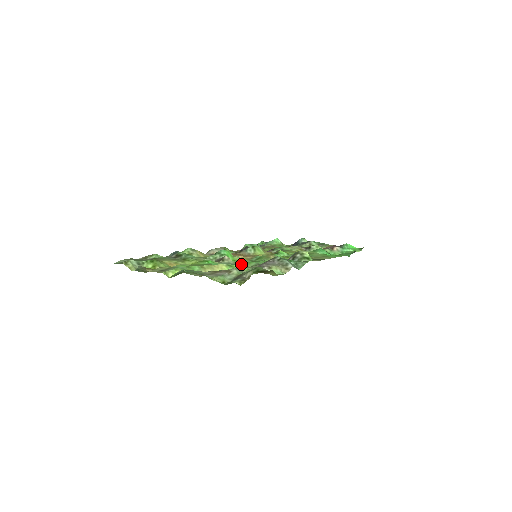
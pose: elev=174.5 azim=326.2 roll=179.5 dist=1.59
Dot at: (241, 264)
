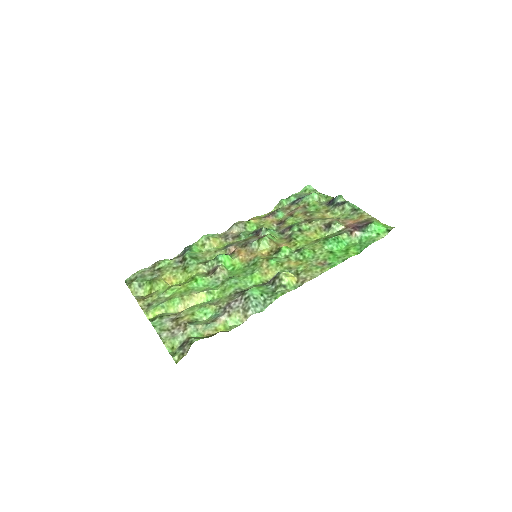
Dot at: (222, 288)
